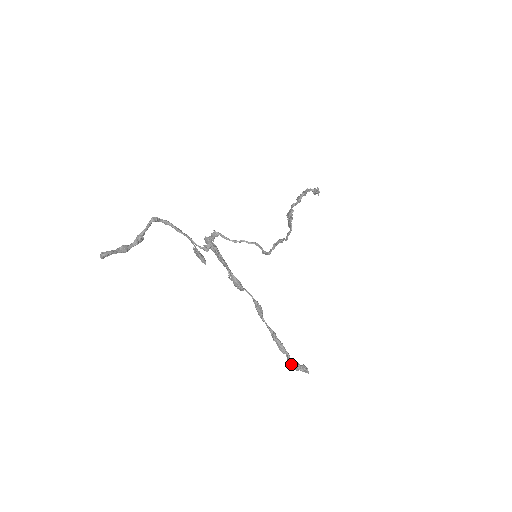
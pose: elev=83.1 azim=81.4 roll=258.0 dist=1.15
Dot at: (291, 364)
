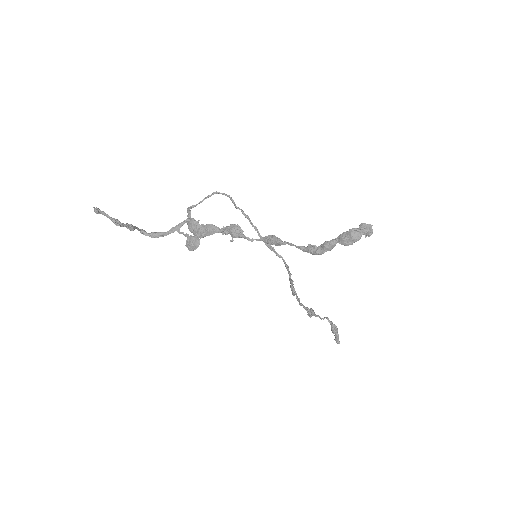
Dot at: (345, 234)
